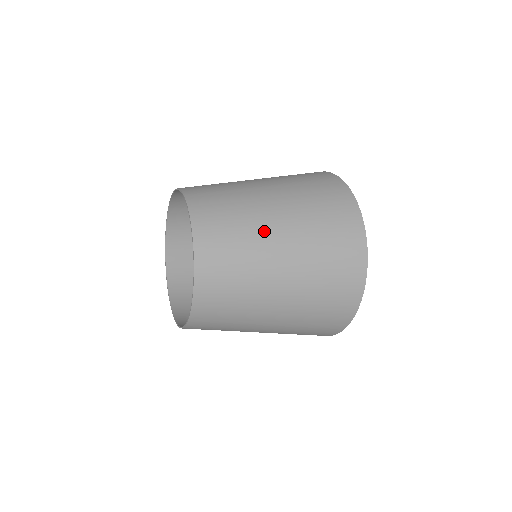
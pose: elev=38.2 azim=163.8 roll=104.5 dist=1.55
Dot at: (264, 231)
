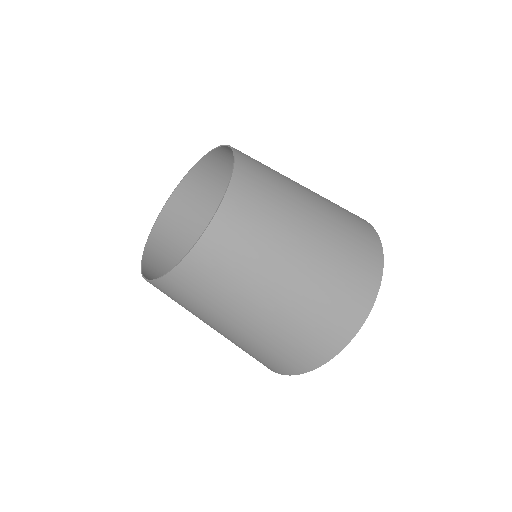
Dot at: (295, 225)
